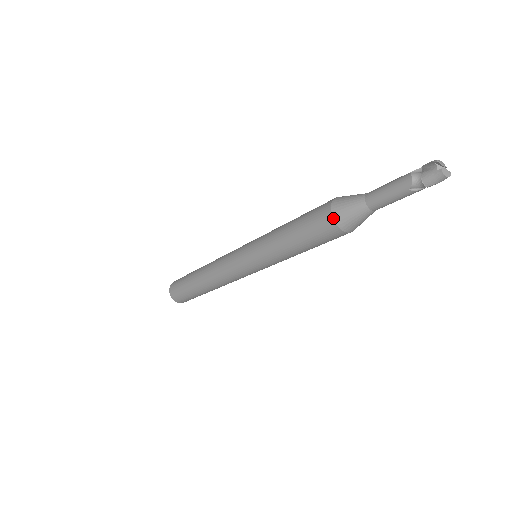
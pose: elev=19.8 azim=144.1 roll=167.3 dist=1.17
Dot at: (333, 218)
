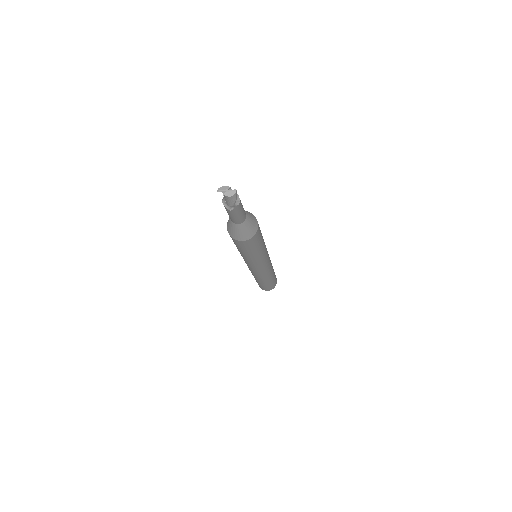
Dot at: (231, 237)
